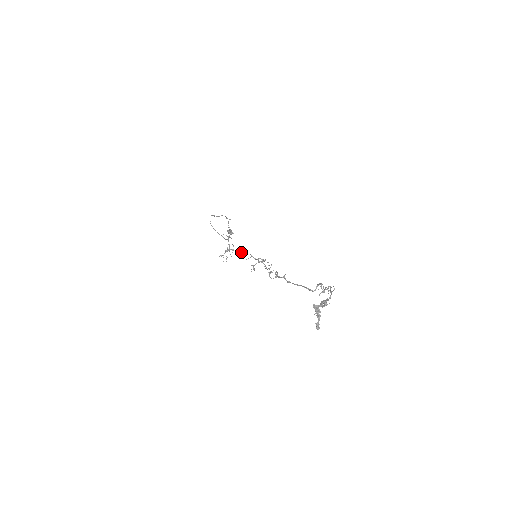
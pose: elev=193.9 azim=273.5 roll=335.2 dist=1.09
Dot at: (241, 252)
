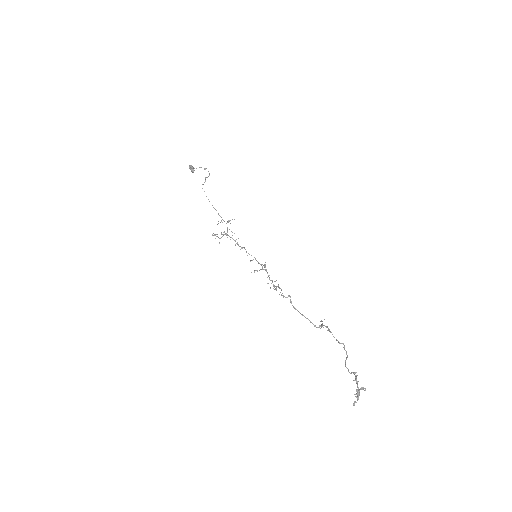
Dot at: (243, 247)
